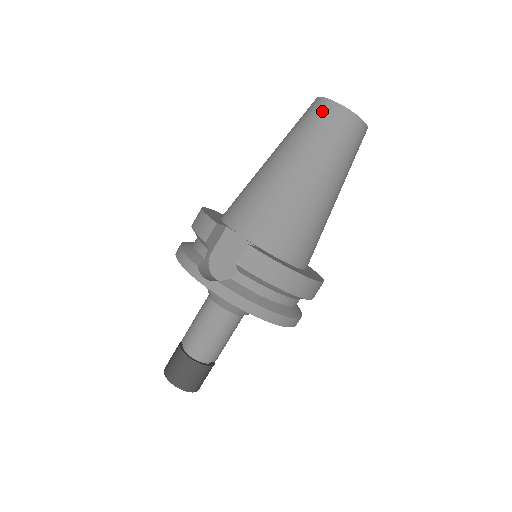
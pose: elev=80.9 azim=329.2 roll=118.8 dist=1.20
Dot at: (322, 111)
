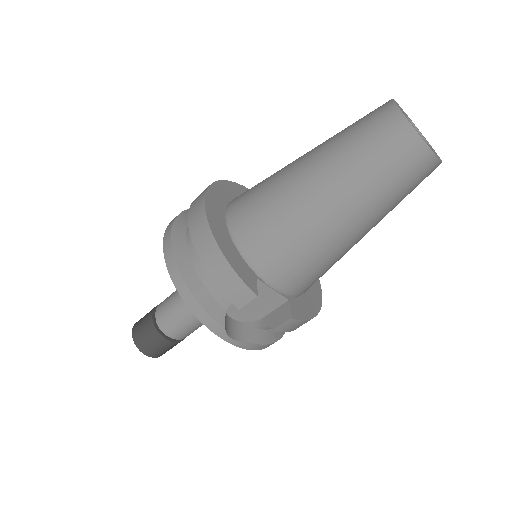
Dot at: (412, 160)
